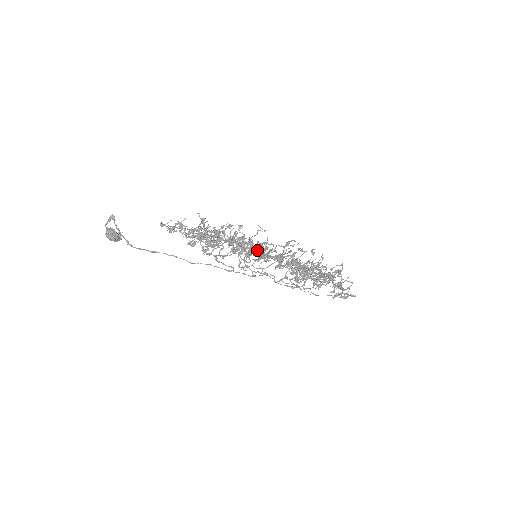
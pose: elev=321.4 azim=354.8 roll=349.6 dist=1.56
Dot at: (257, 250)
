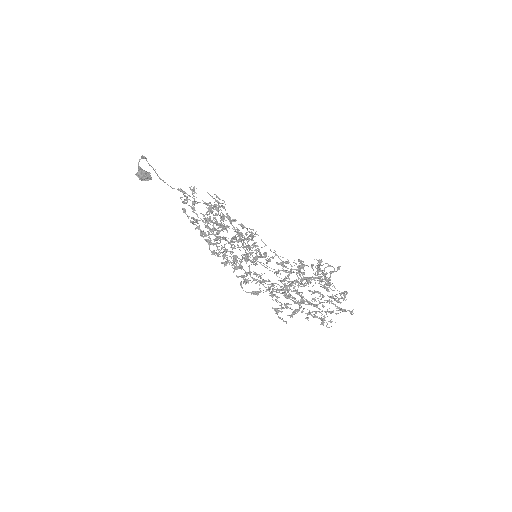
Dot at: occluded
